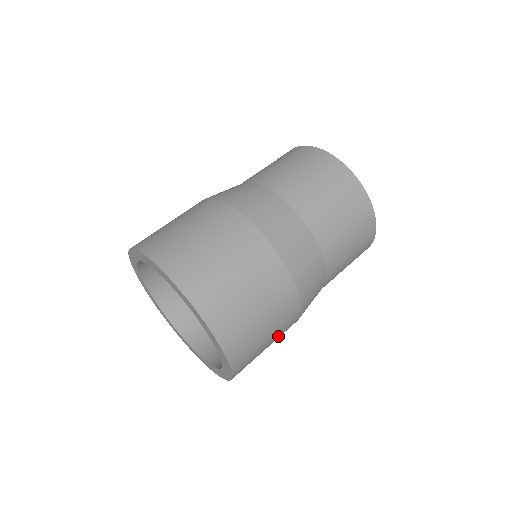
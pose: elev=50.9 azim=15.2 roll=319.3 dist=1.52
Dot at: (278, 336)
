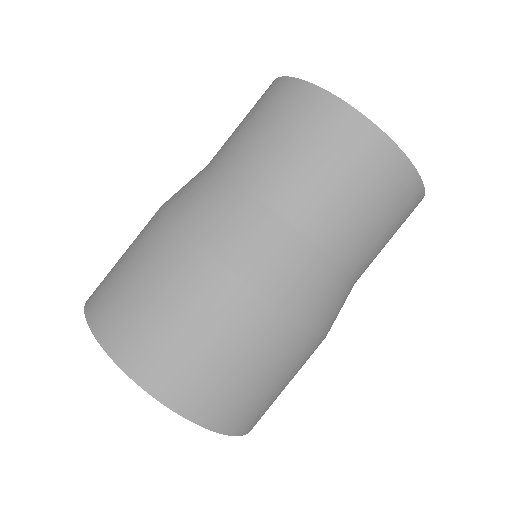
Dot at: (264, 355)
